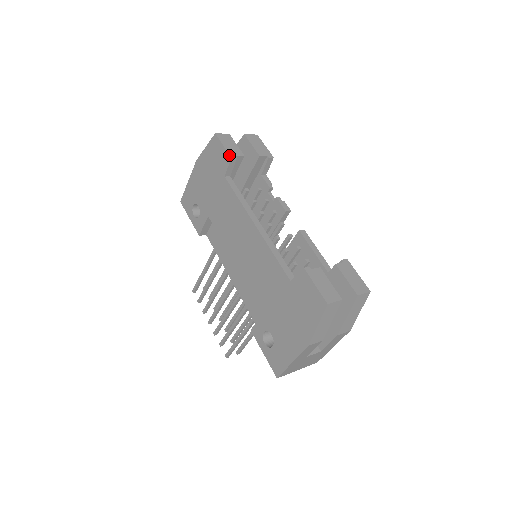
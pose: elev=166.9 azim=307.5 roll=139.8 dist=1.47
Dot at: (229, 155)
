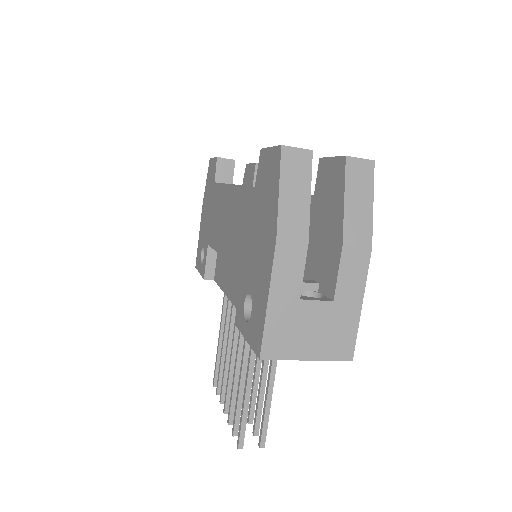
Dot at: (216, 157)
